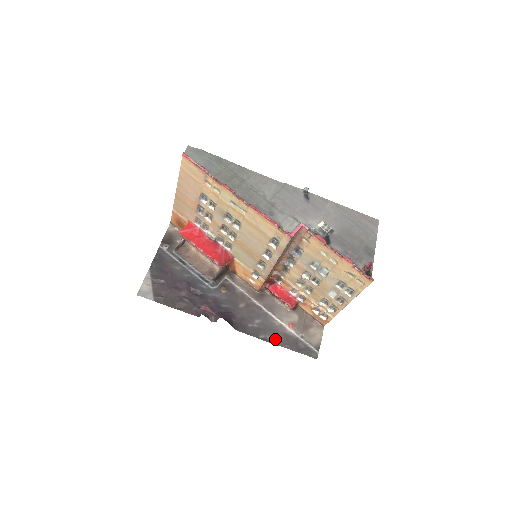
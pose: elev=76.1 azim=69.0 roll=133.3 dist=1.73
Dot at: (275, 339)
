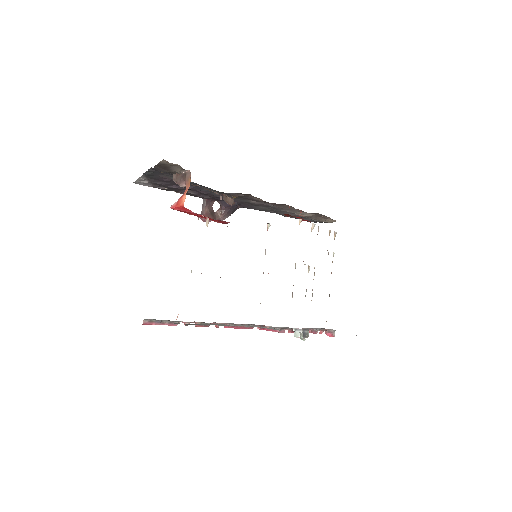
Dot at: (280, 214)
